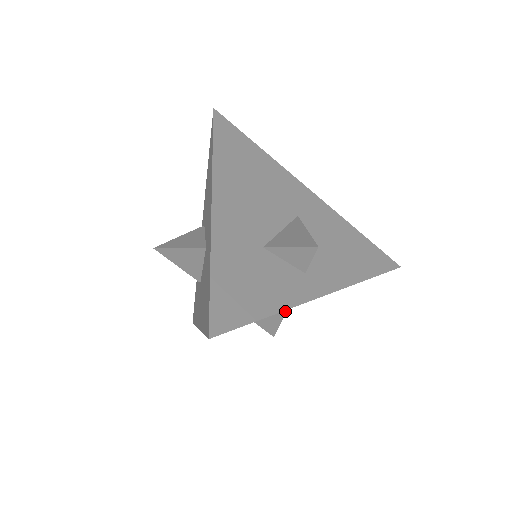
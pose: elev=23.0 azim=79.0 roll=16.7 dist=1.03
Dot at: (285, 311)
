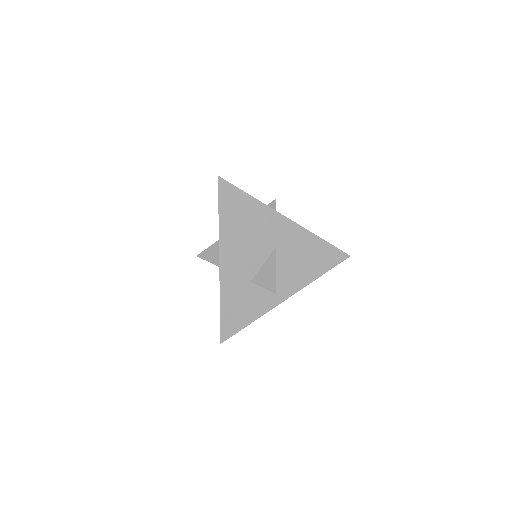
Dot at: occluded
